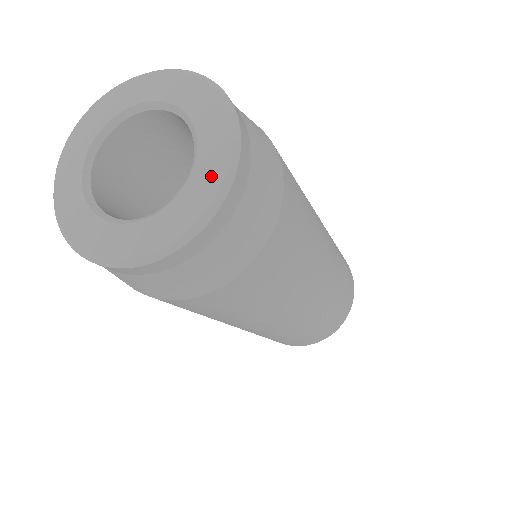
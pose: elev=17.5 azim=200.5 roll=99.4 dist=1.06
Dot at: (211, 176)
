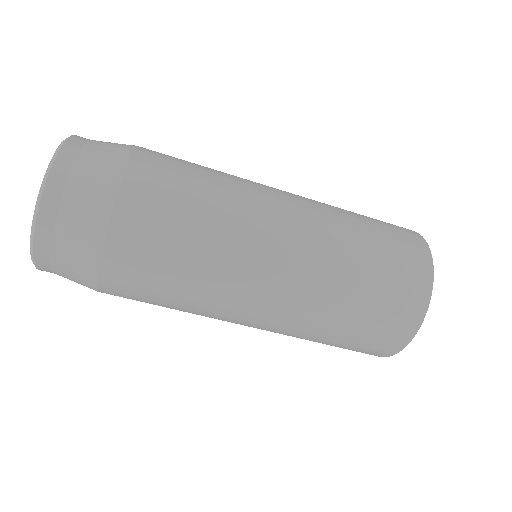
Dot at: occluded
